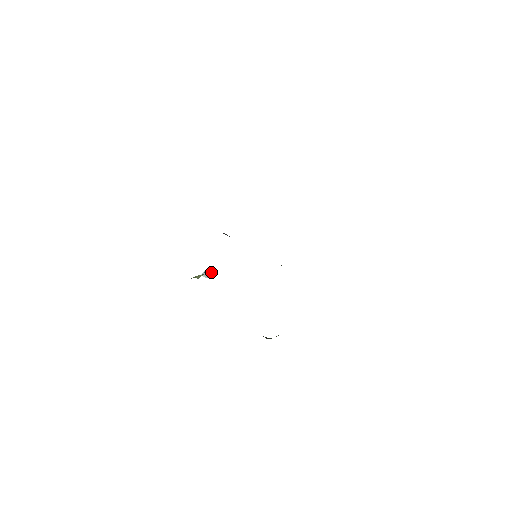
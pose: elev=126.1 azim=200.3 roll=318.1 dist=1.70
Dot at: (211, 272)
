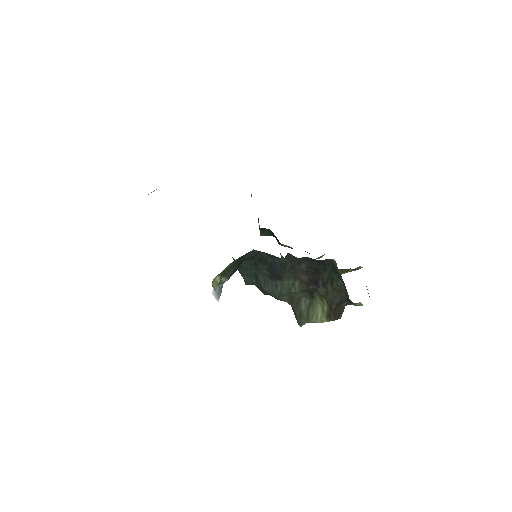
Dot at: (219, 291)
